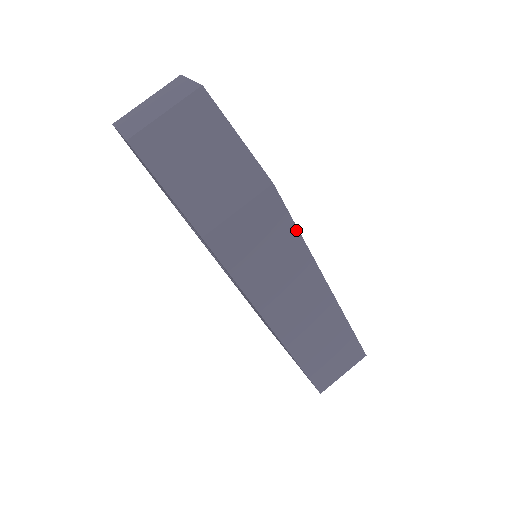
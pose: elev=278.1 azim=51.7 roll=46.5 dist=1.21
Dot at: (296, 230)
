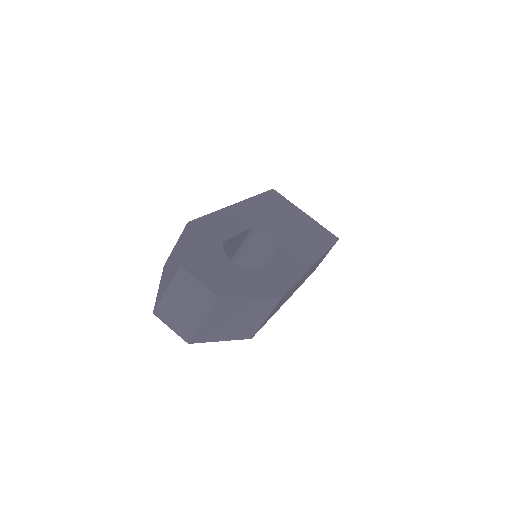
Dot at: (296, 283)
